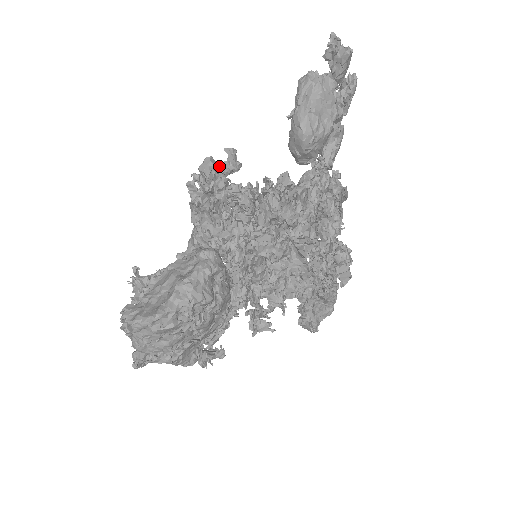
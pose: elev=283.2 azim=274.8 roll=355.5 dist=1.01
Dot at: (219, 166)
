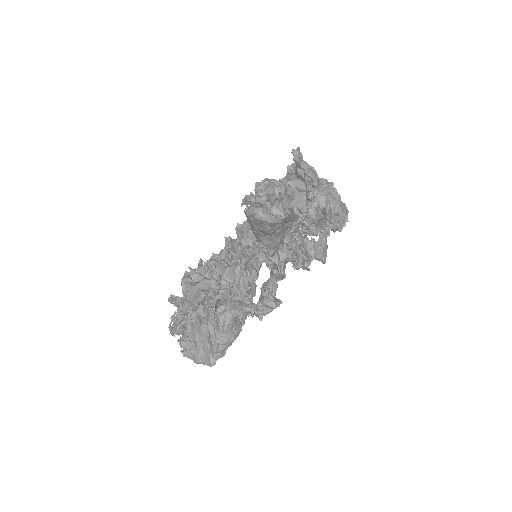
Dot at: (201, 290)
